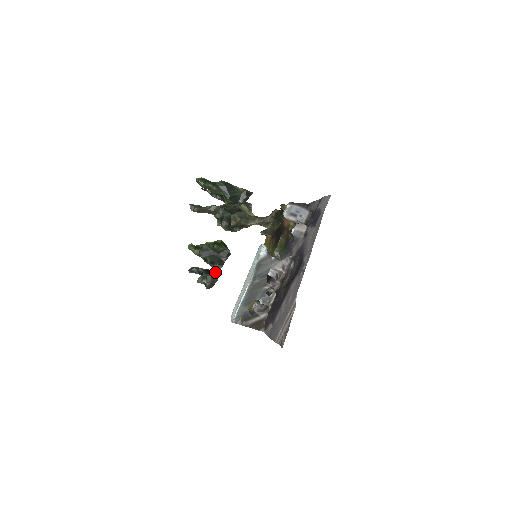
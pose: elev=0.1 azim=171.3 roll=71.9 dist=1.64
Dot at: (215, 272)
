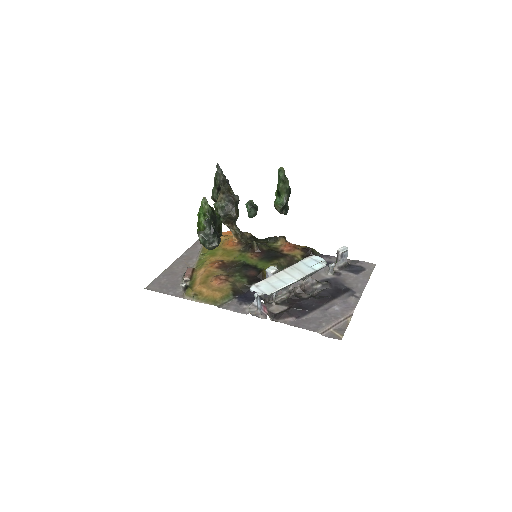
Dot at: occluded
